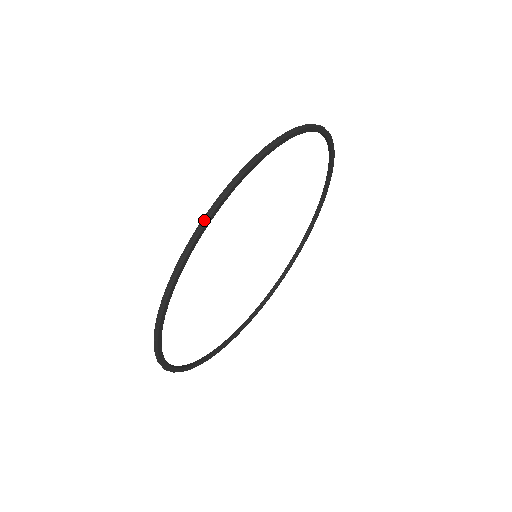
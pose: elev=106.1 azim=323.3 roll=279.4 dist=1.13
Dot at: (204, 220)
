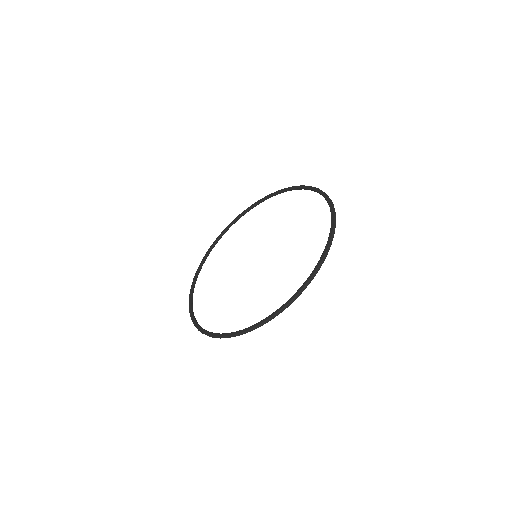
Dot at: occluded
